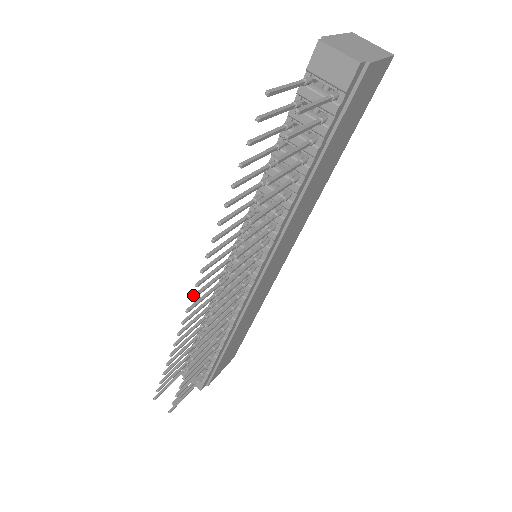
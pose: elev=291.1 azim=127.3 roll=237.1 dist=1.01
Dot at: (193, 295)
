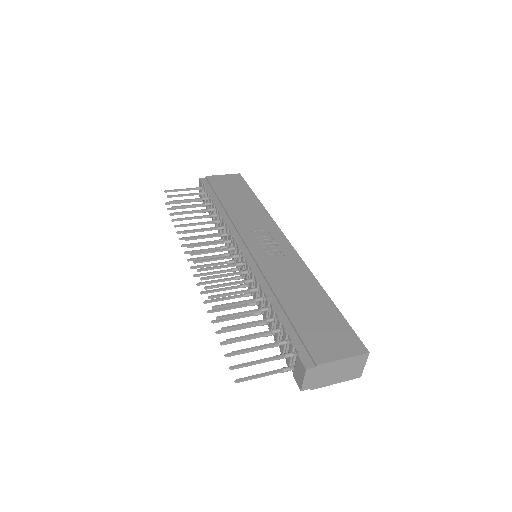
Dot at: (194, 254)
